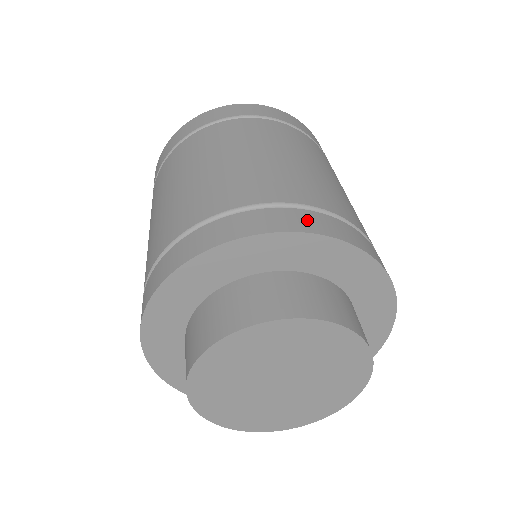
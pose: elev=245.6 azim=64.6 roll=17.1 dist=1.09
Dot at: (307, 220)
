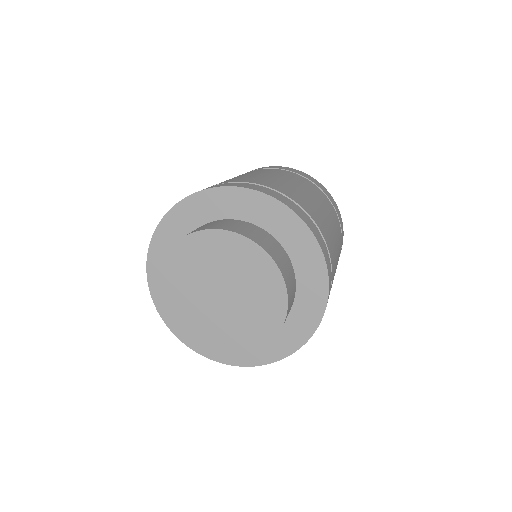
Dot at: (228, 184)
